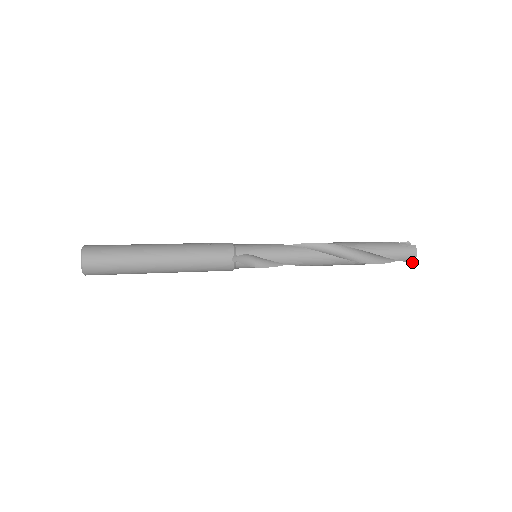
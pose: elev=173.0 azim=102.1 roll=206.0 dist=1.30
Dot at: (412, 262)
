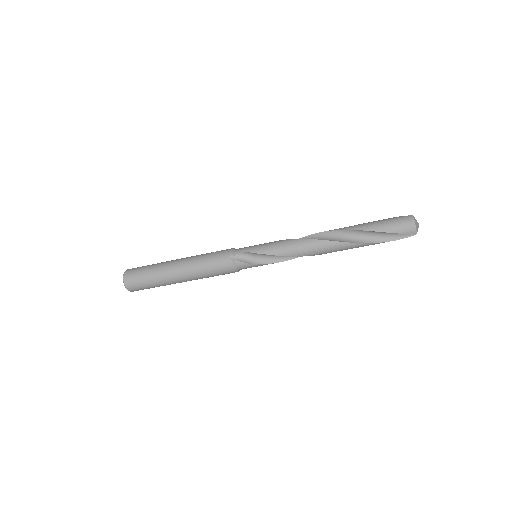
Dot at: (416, 233)
